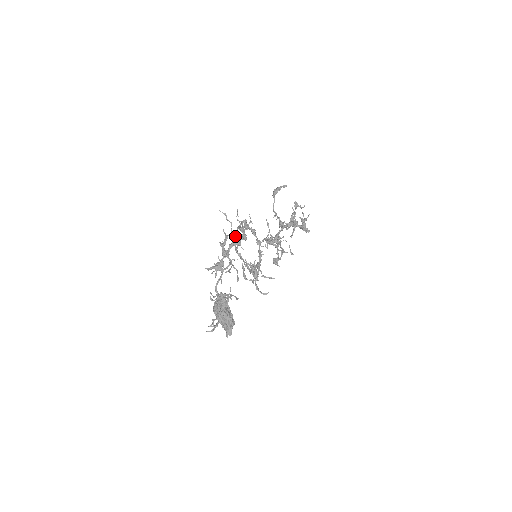
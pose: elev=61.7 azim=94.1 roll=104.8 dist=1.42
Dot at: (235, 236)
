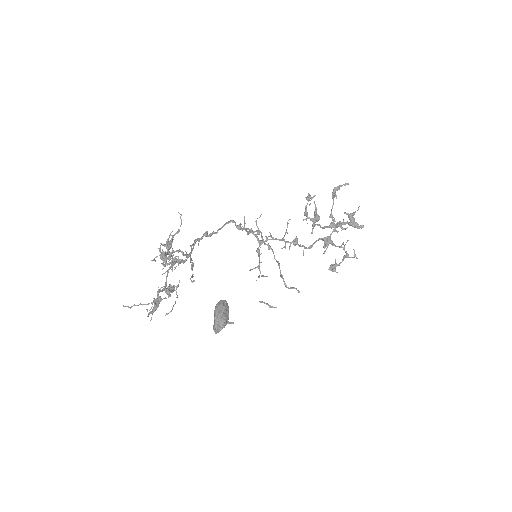
Dot at: (264, 243)
